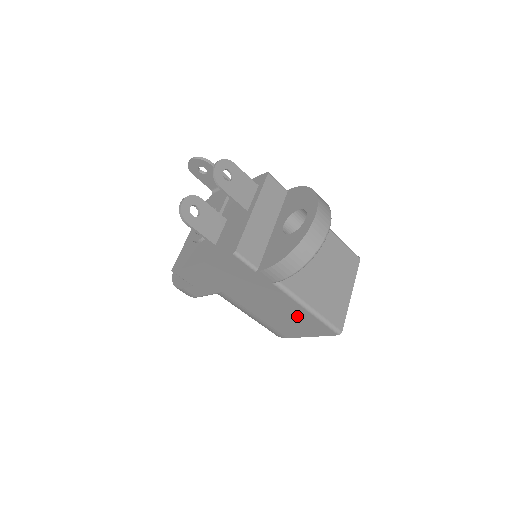
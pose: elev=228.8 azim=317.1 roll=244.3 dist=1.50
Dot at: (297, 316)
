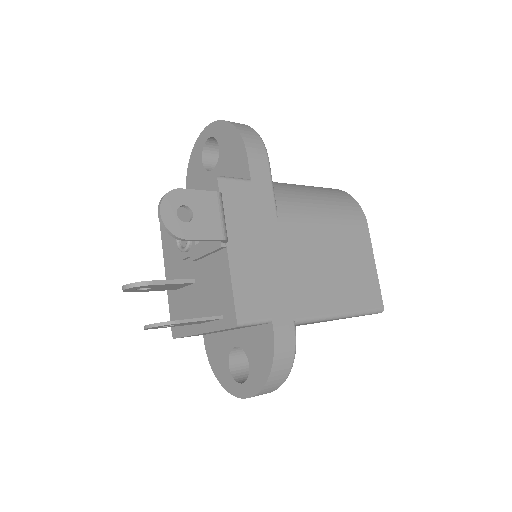
Dot at: occluded
